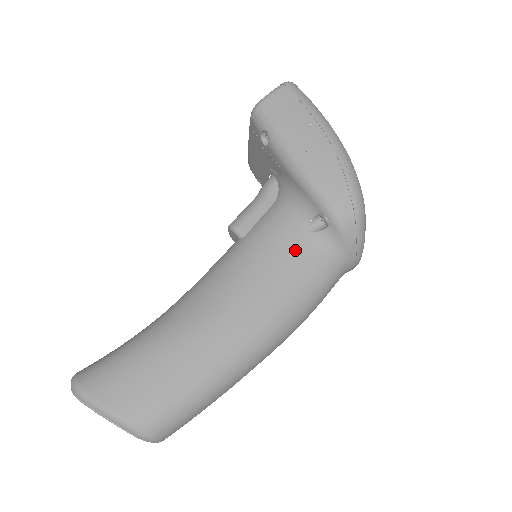
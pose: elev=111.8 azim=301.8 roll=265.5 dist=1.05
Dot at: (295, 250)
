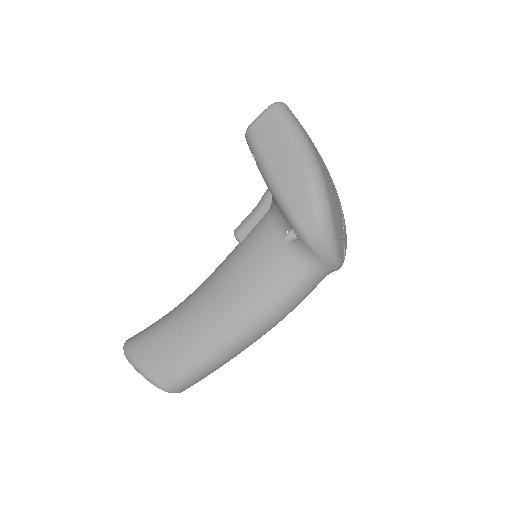
Dot at: (274, 257)
